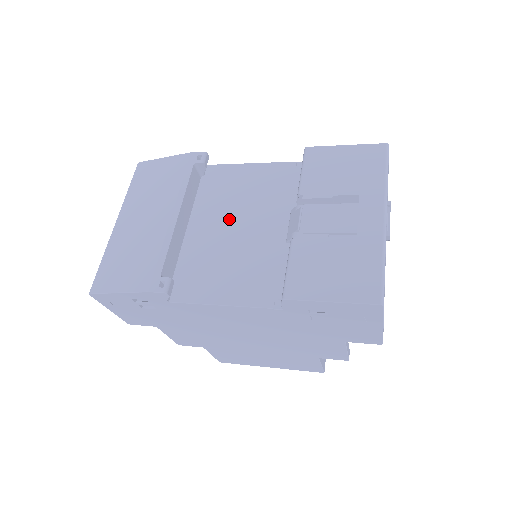
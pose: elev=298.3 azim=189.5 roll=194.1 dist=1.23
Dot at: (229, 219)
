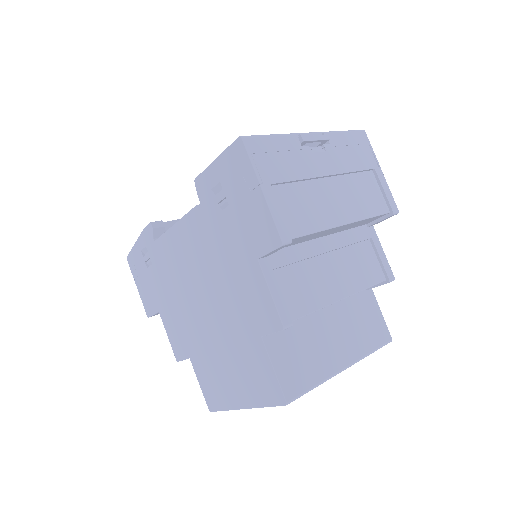
Dot at: occluded
